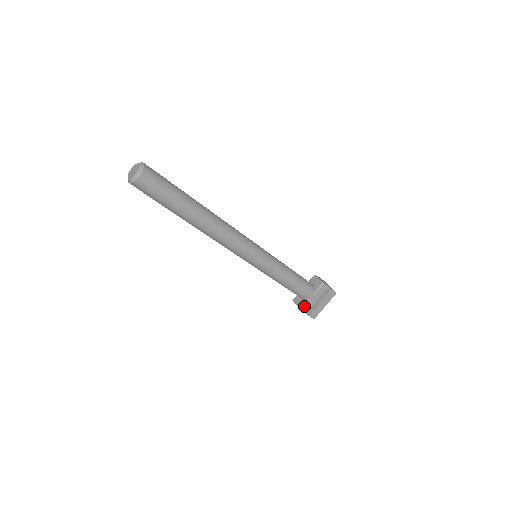
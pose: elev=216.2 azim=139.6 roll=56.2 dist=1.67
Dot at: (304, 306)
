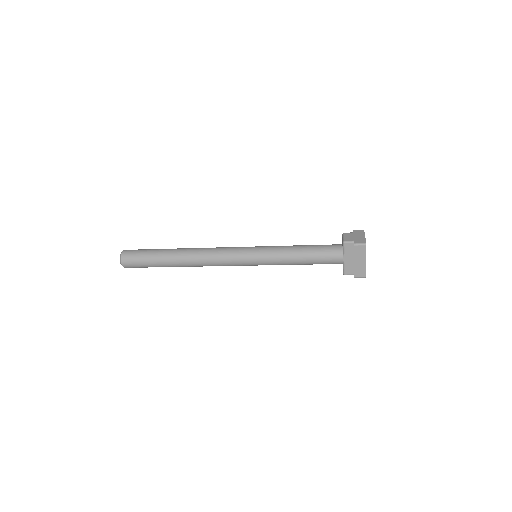
Dot at: (344, 271)
